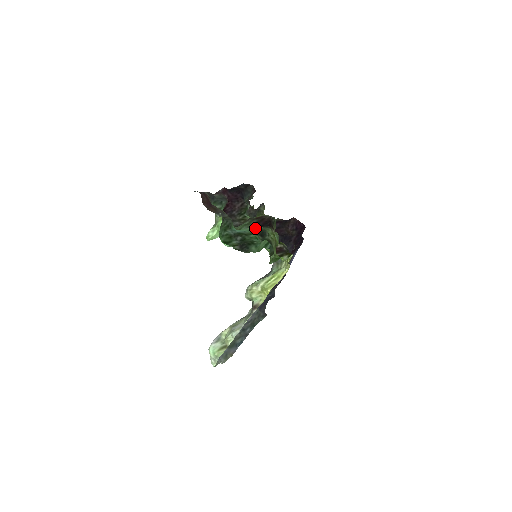
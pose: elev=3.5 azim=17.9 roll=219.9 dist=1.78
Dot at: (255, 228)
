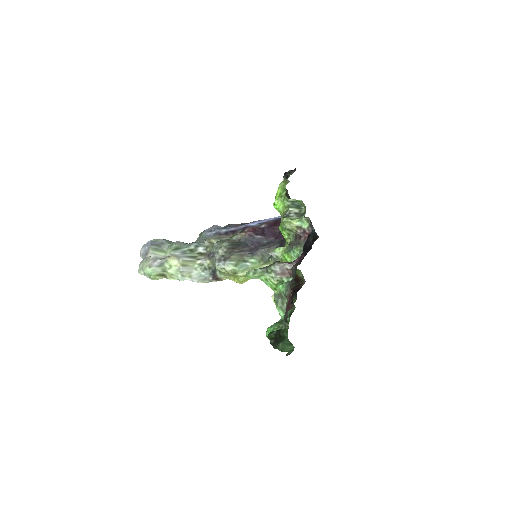
Dot at: (291, 309)
